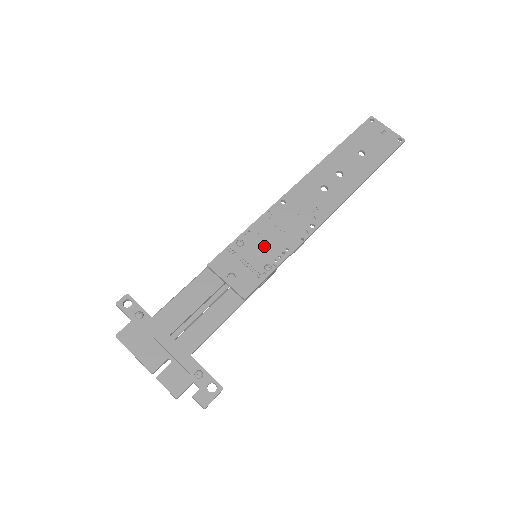
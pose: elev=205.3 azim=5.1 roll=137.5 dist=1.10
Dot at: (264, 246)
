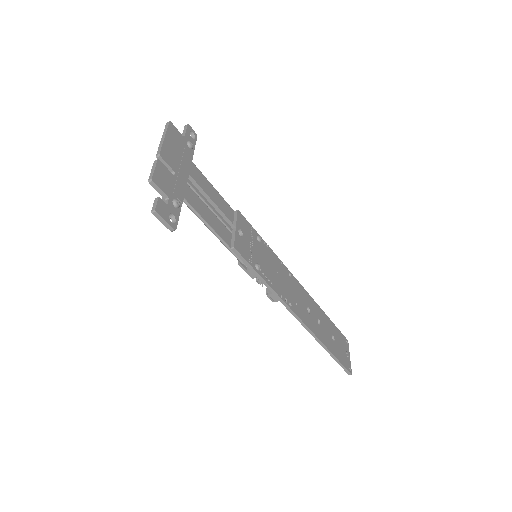
Dot at: (266, 261)
